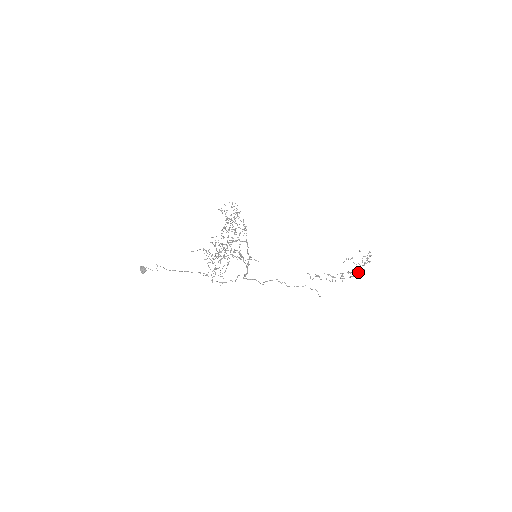
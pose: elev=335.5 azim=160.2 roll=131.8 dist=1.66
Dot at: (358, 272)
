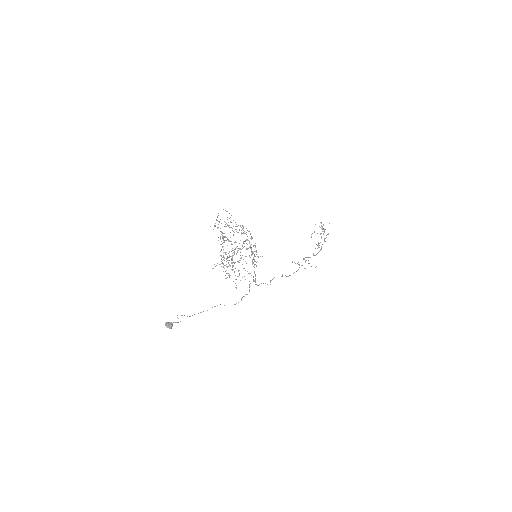
Dot at: (324, 240)
